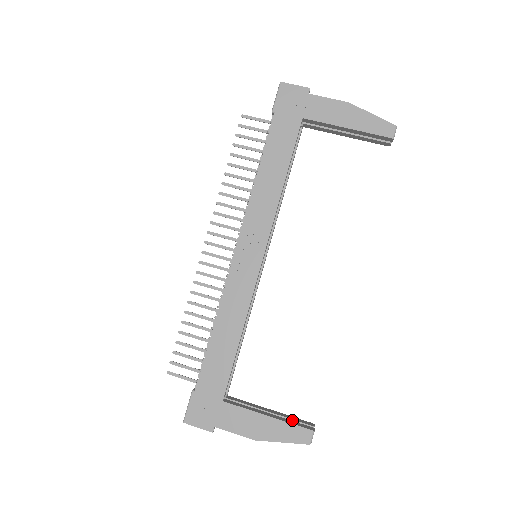
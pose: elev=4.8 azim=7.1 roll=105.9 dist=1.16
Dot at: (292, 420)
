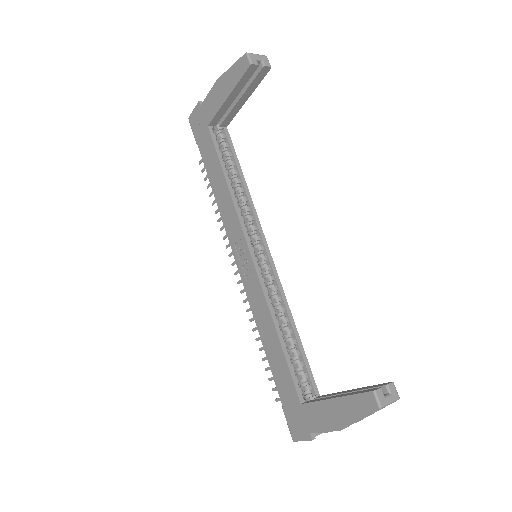
Dot at: occluded
